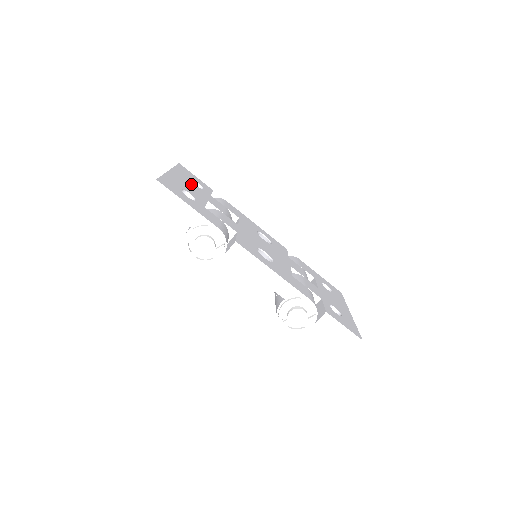
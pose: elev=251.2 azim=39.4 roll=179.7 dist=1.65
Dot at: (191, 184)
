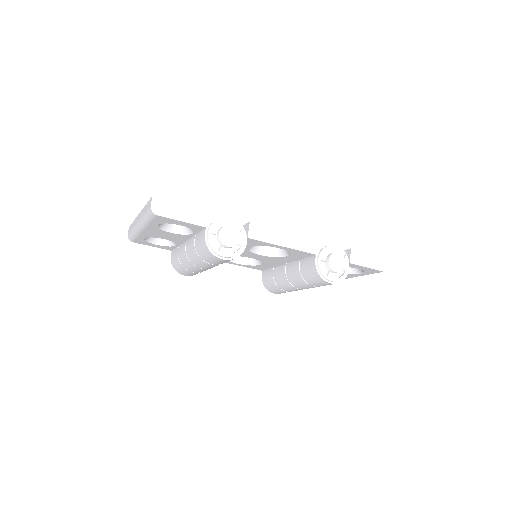
Dot at: occluded
